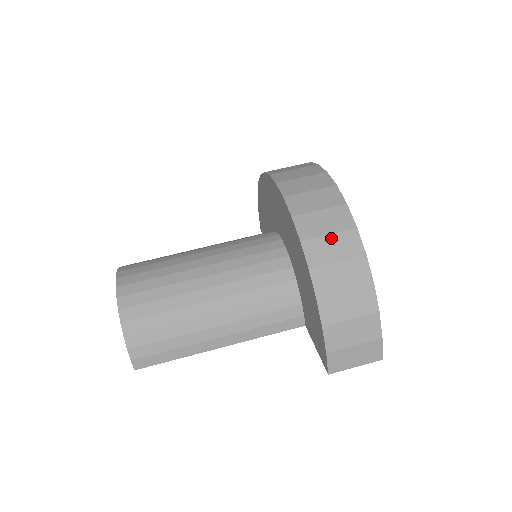
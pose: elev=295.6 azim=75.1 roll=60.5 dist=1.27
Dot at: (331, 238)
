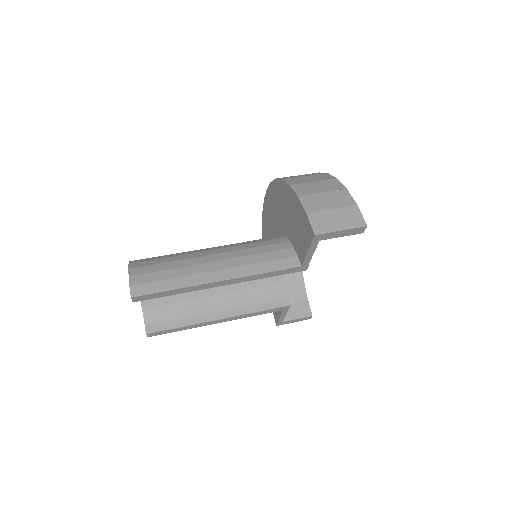
Dot at: (299, 175)
